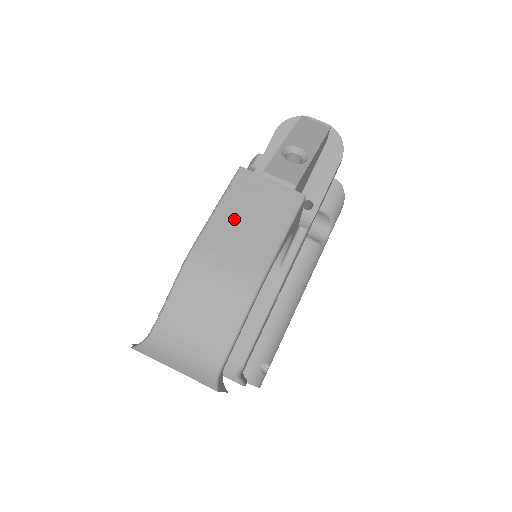
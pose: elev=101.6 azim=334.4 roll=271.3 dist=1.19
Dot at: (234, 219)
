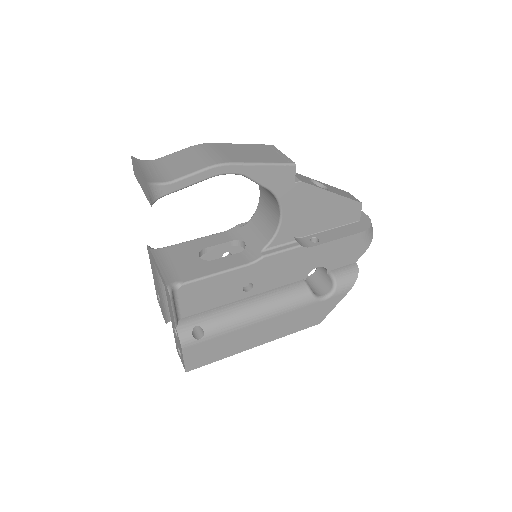
Dot at: (243, 149)
